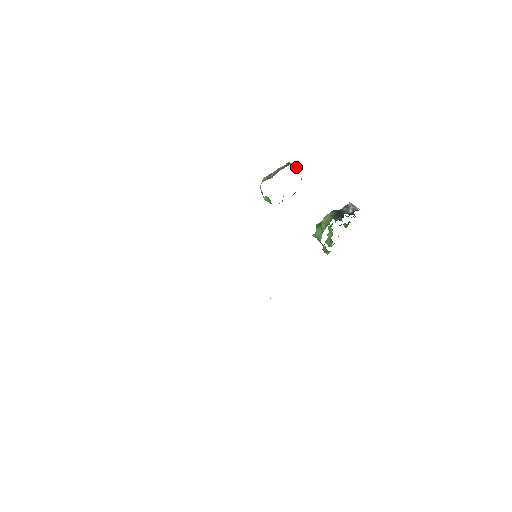
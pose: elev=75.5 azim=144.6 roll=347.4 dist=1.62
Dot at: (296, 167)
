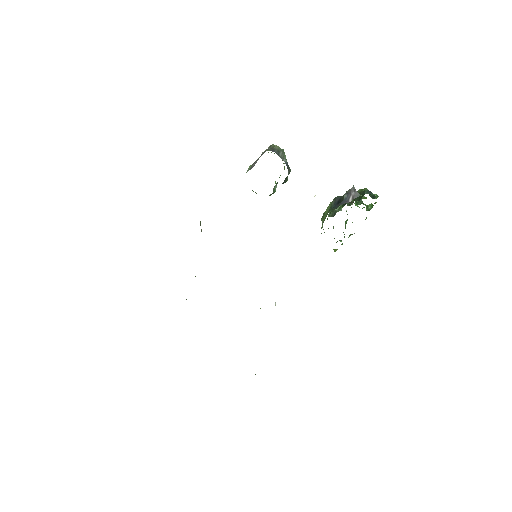
Dot at: (280, 150)
